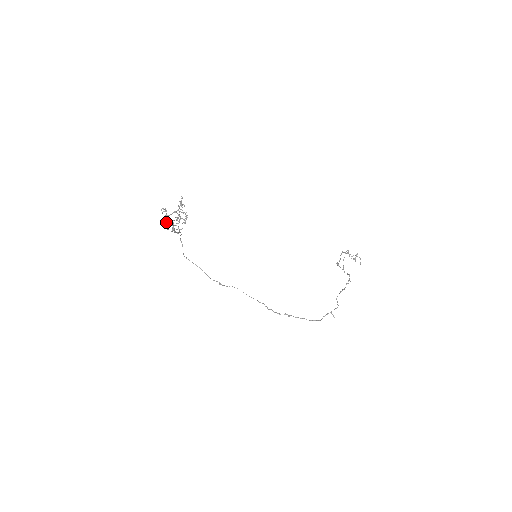
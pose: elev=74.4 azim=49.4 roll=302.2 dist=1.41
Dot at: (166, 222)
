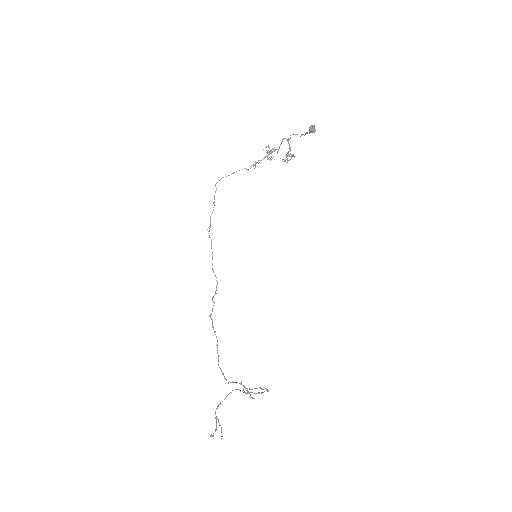
Dot at: (314, 129)
